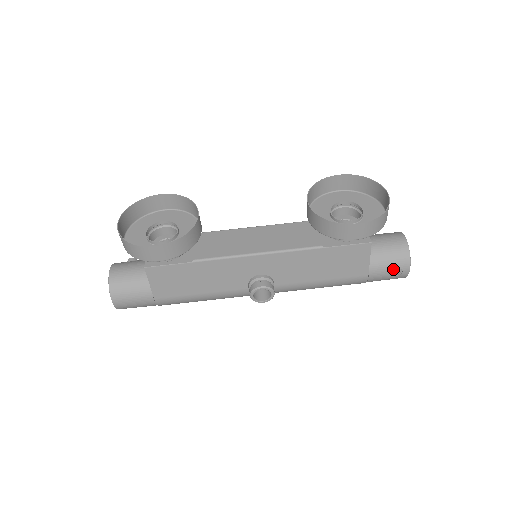
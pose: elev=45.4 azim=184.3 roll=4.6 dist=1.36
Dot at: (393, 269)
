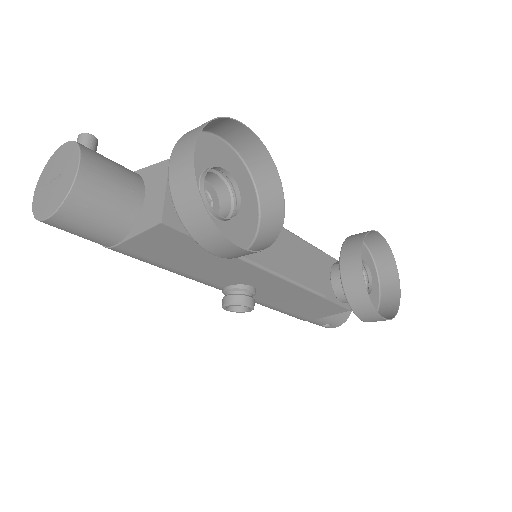
Dot at: (328, 324)
